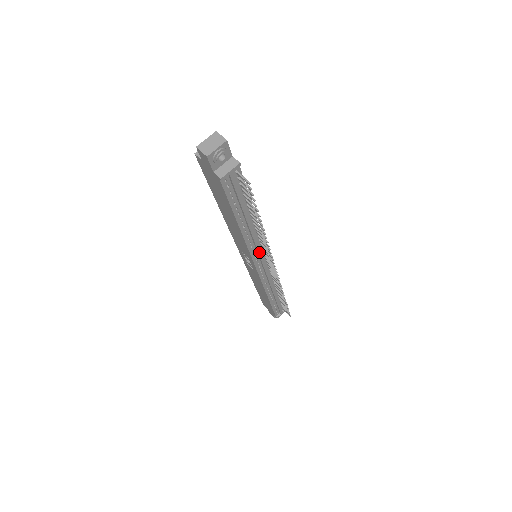
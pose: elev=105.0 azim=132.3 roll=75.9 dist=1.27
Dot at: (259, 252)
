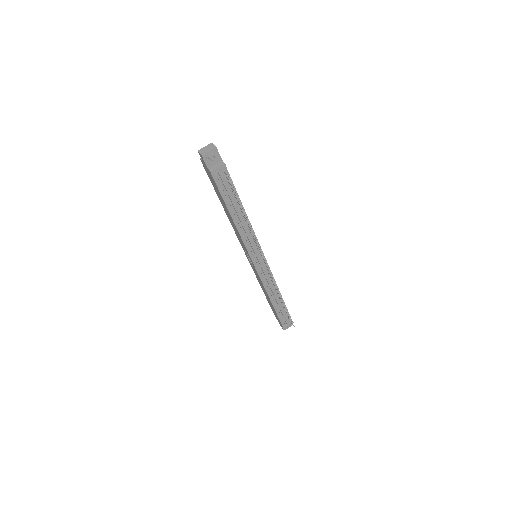
Dot at: (253, 247)
